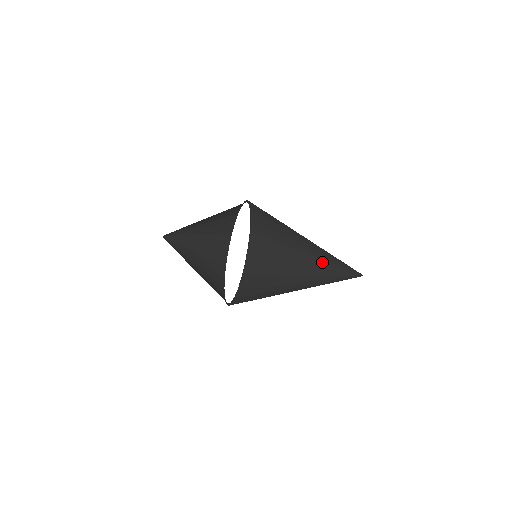
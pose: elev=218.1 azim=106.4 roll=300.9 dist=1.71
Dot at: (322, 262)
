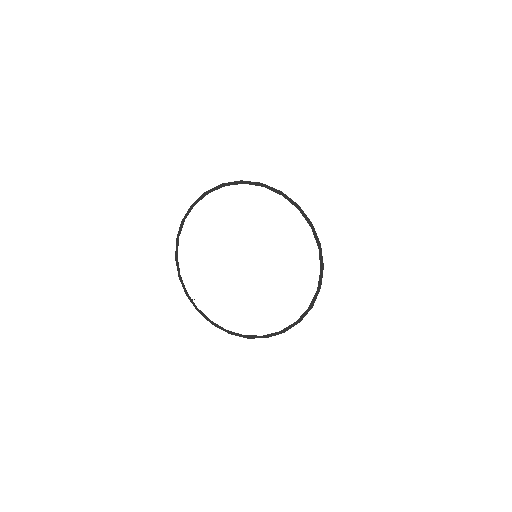
Dot at: occluded
